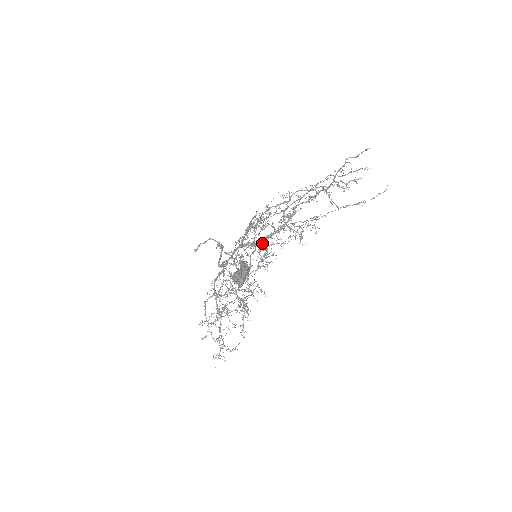
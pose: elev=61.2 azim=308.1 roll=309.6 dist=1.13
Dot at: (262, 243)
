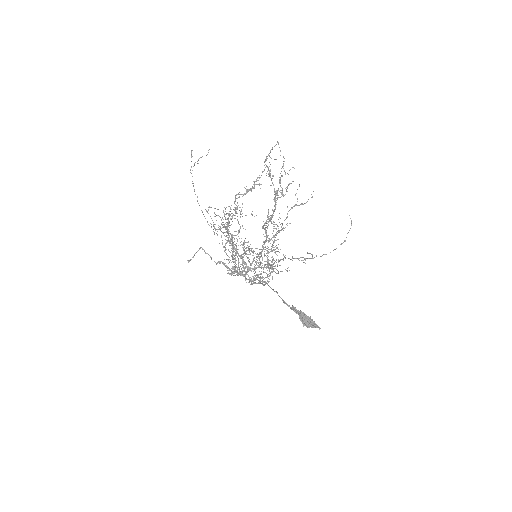
Dot at: occluded
